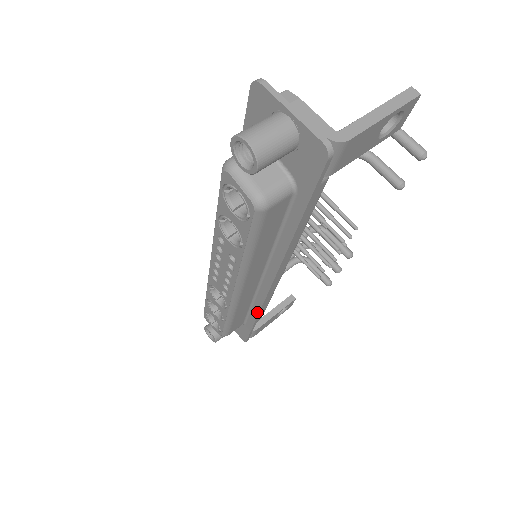
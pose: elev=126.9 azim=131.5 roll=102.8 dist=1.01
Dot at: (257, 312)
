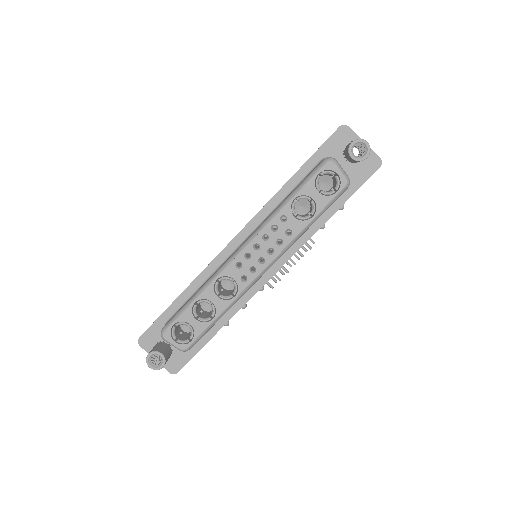
Dot at: (231, 315)
